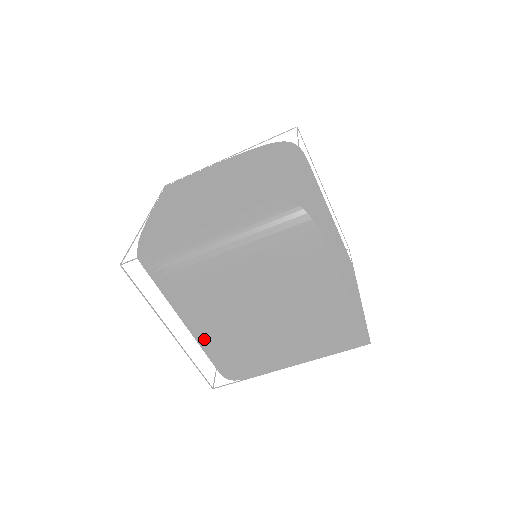
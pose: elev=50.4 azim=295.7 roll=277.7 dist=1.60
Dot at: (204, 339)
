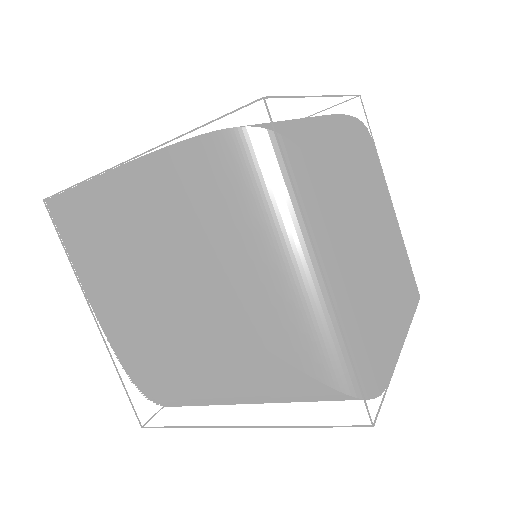
Dot at: occluded
